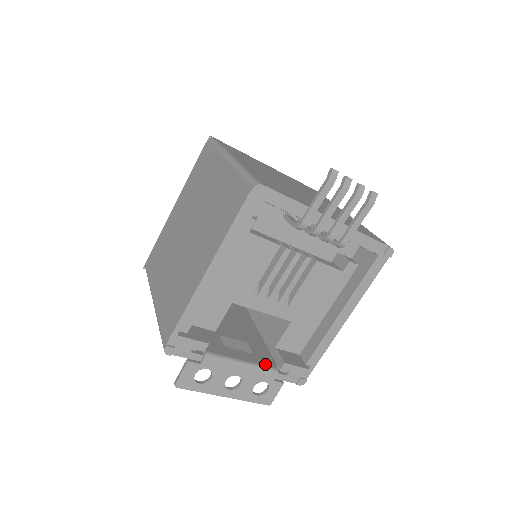
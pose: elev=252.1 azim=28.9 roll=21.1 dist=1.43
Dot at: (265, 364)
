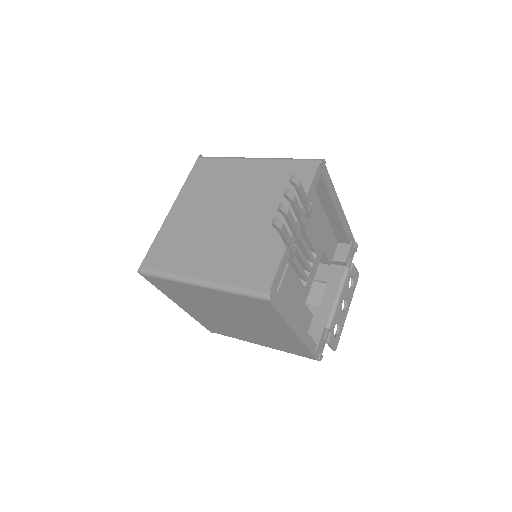
Dot at: (340, 277)
